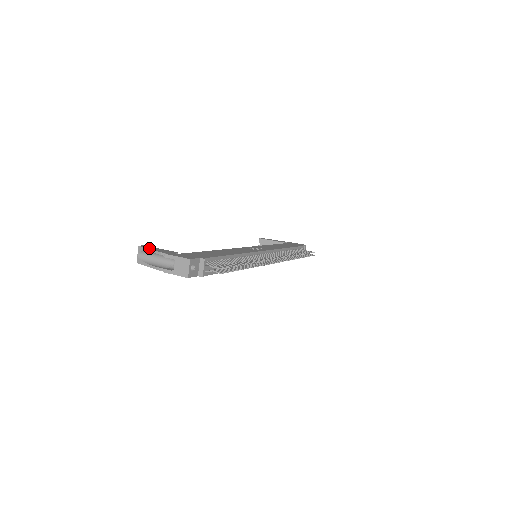
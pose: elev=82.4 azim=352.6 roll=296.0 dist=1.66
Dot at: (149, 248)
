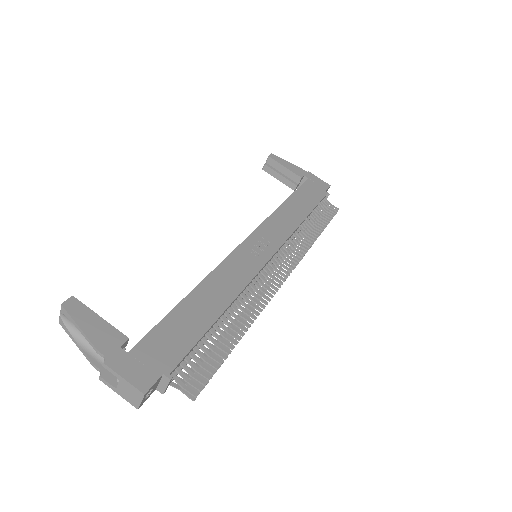
Dot at: (79, 322)
